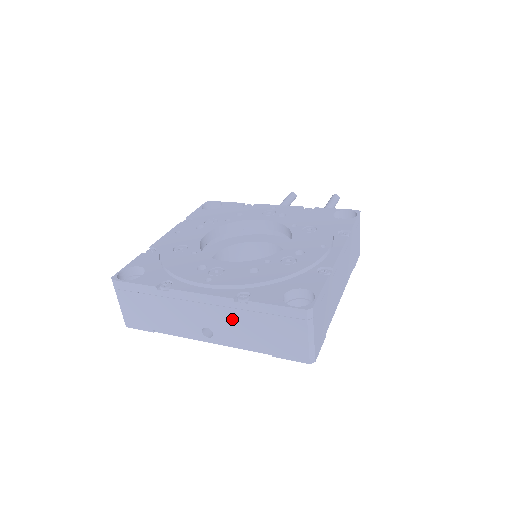
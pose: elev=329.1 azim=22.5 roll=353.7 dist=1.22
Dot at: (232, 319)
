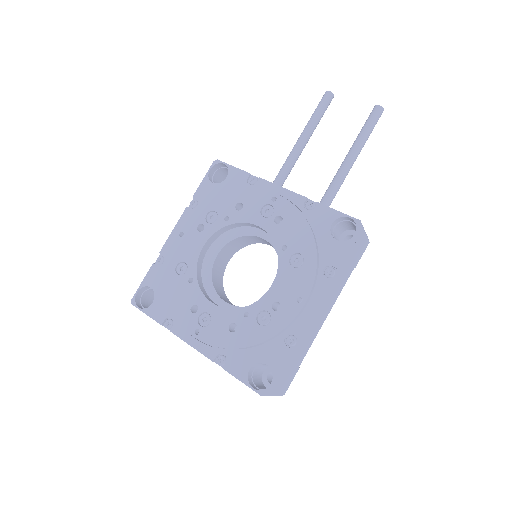
Dot at: occluded
